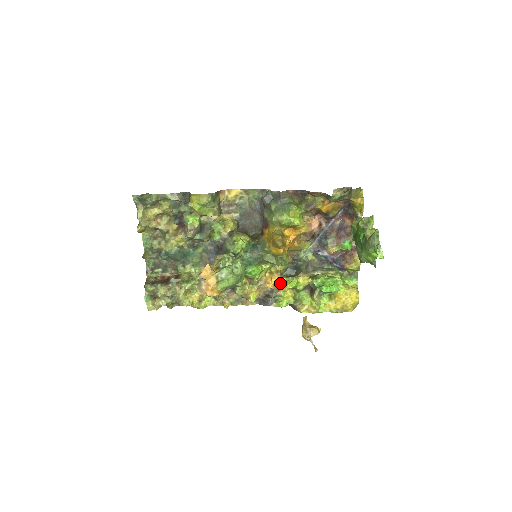
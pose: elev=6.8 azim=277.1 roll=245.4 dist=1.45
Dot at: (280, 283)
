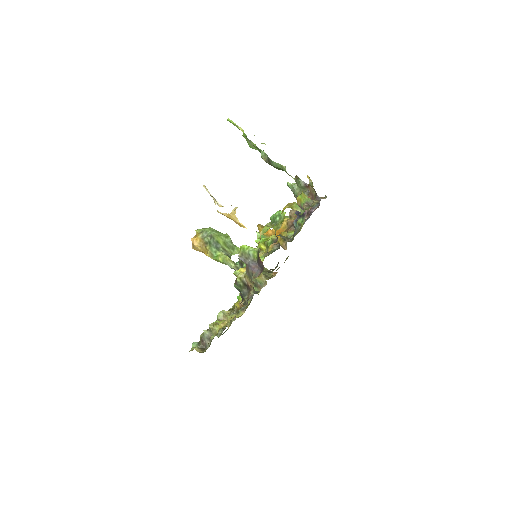
Dot at: occluded
